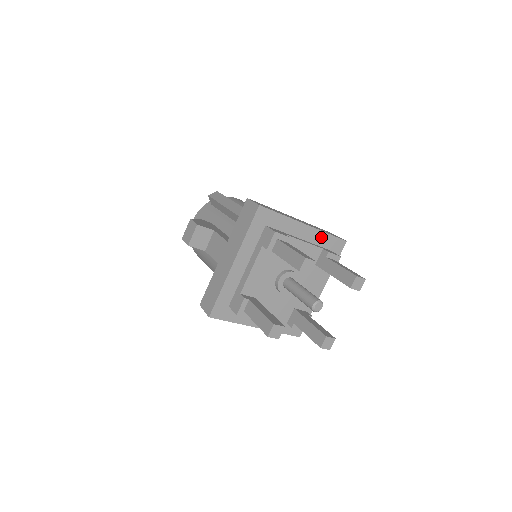
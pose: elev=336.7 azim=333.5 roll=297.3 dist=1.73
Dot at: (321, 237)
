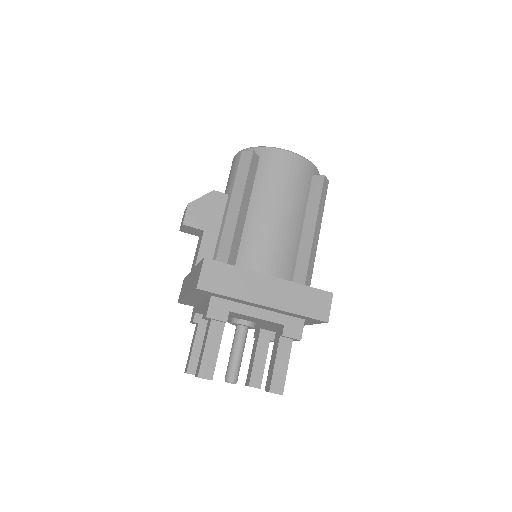
Dot at: (289, 313)
